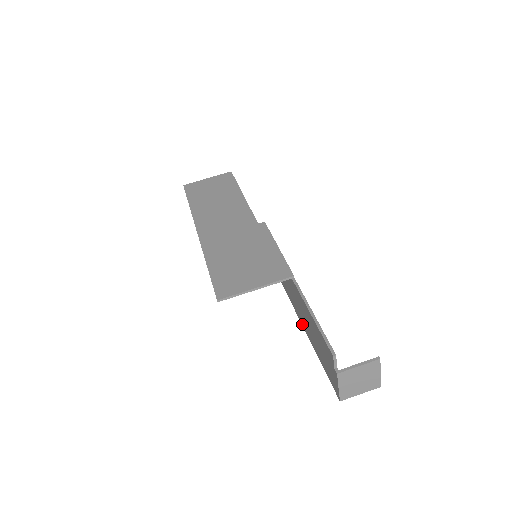
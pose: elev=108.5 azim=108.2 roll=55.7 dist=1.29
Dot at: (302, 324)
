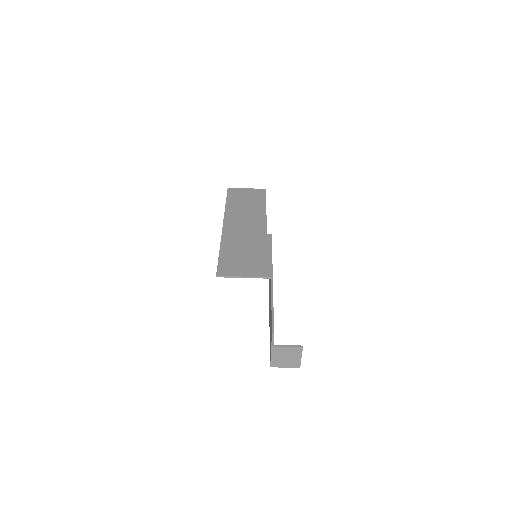
Dot at: (269, 312)
